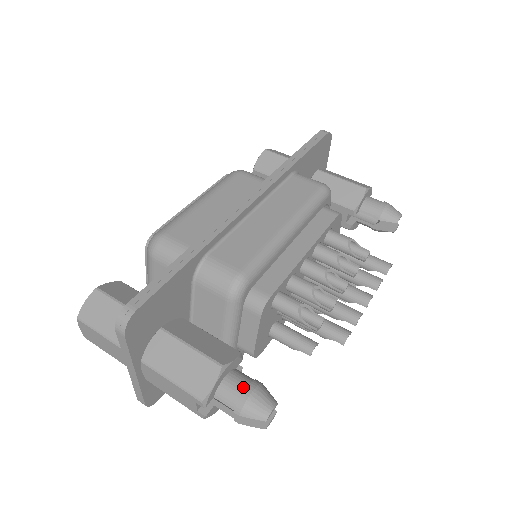
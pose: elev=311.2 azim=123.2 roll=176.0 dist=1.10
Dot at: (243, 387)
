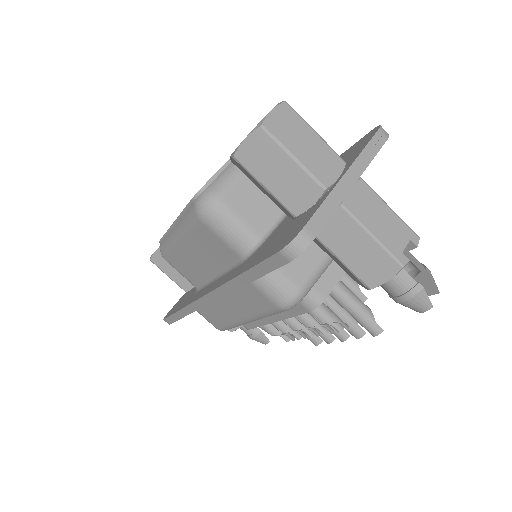
Dot at: (248, 334)
